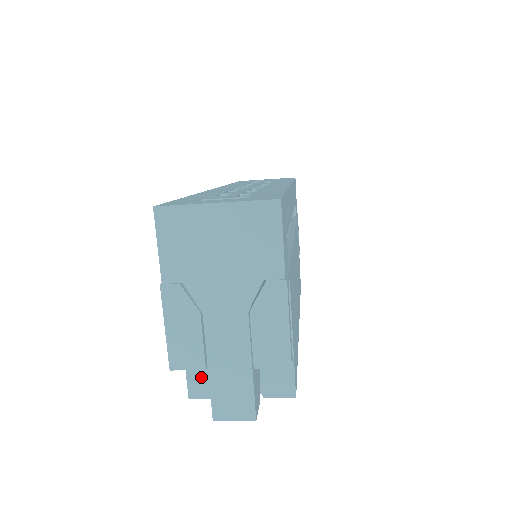
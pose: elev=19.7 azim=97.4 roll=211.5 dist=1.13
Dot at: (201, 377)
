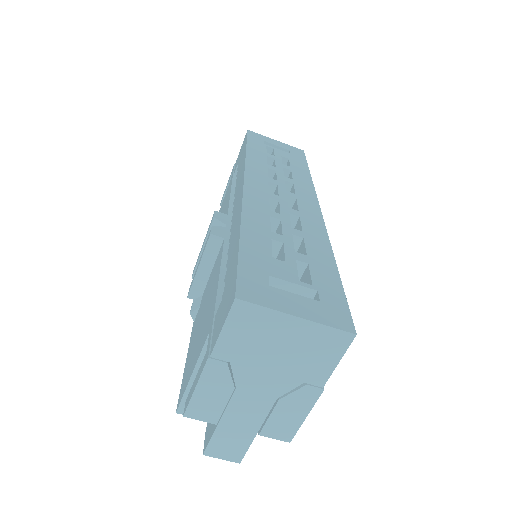
Dot at: occluded
